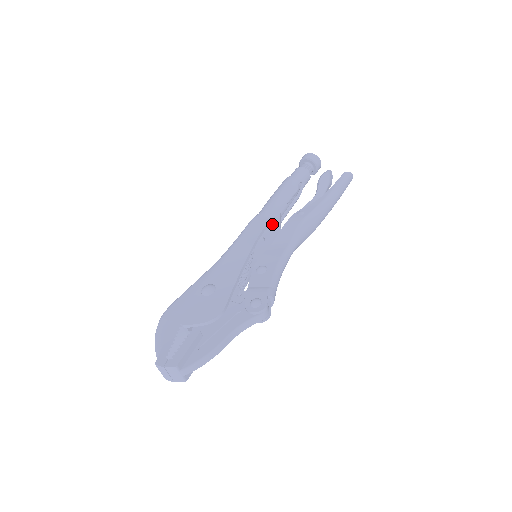
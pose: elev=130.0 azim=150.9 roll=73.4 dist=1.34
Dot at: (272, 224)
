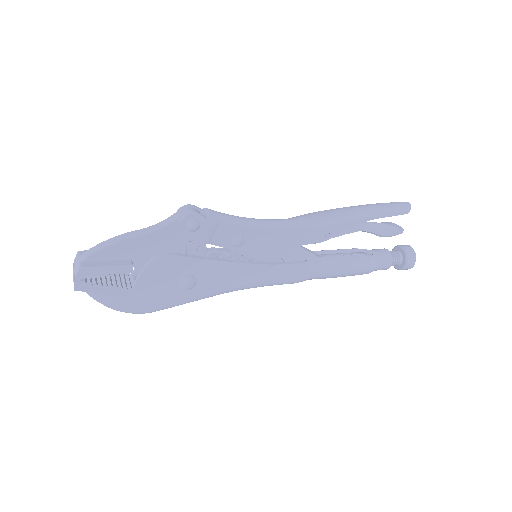
Dot at: occluded
